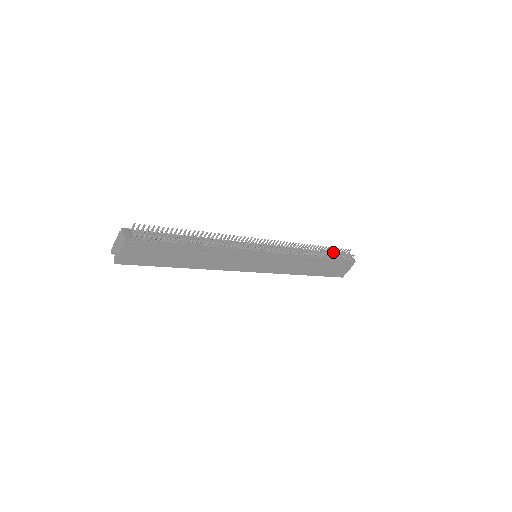
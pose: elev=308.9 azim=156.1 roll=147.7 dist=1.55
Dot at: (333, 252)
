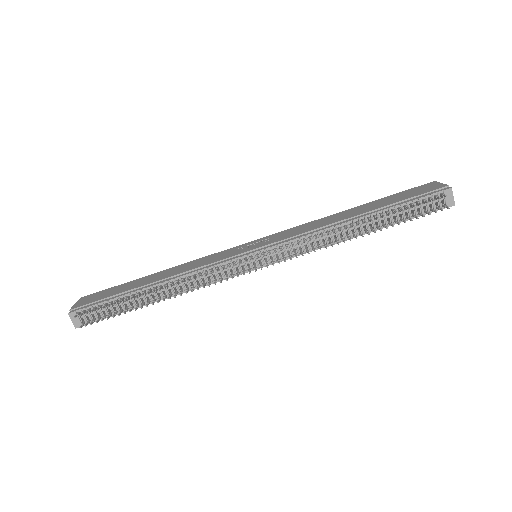
Dot at: (405, 207)
